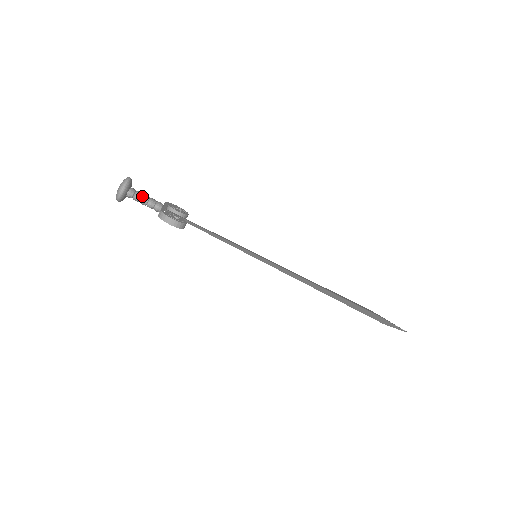
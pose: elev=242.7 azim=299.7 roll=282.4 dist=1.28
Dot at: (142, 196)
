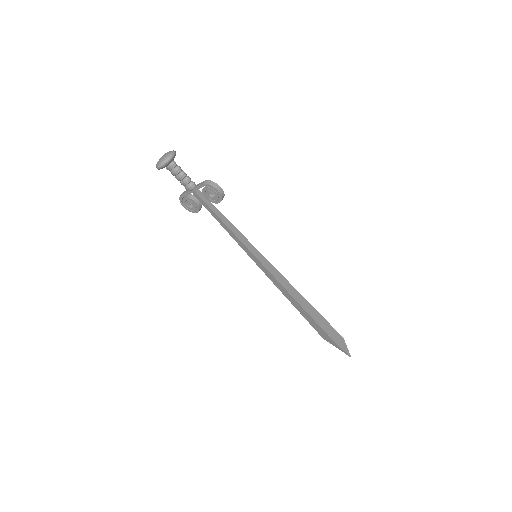
Dot at: (182, 170)
